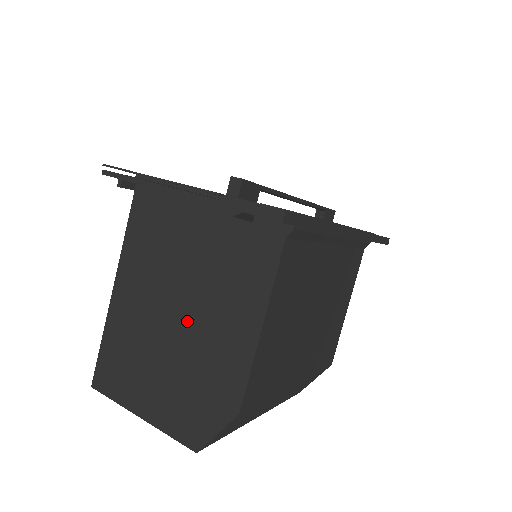
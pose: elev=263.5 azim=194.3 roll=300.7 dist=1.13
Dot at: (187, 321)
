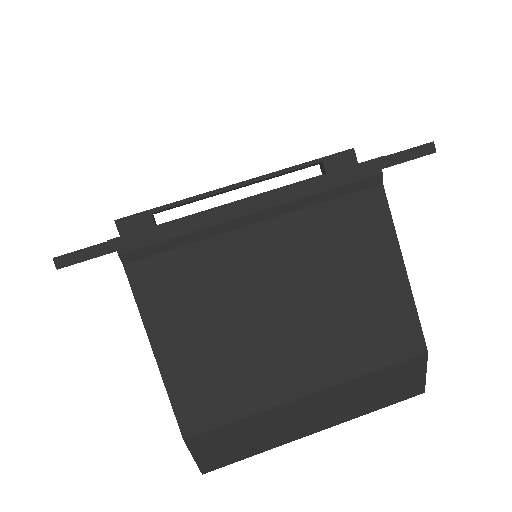
Dot at: occluded
